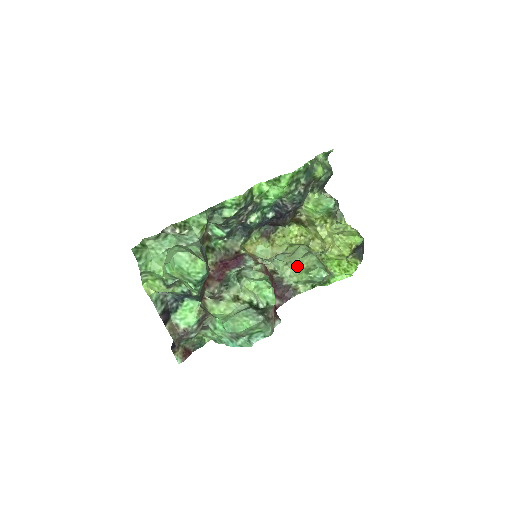
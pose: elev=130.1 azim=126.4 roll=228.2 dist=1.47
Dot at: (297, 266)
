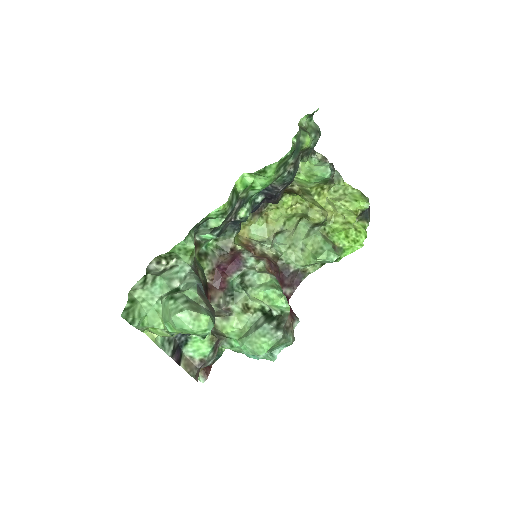
Dot at: (301, 249)
